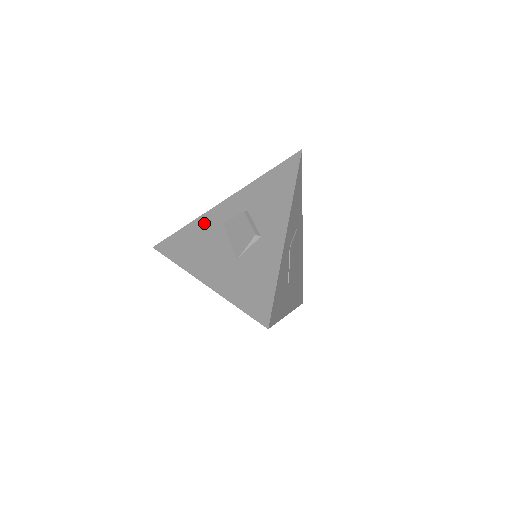
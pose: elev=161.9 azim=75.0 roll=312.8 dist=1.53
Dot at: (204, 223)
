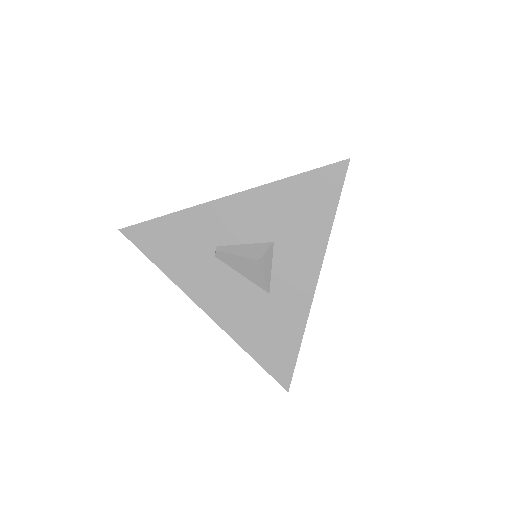
Dot at: occluded
